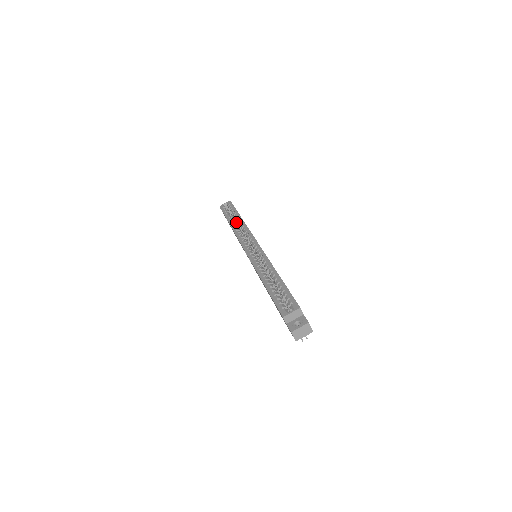
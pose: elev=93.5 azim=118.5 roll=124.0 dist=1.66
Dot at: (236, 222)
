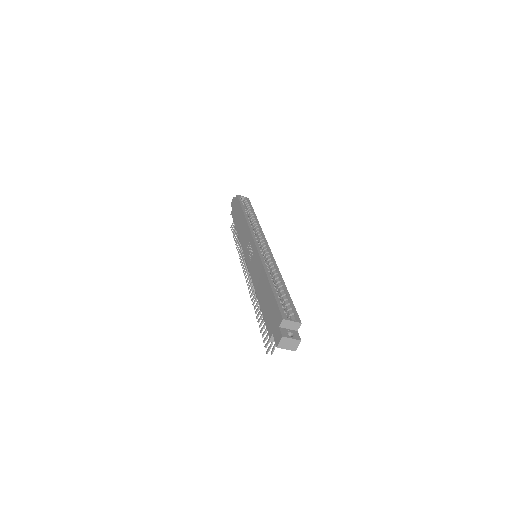
Dot at: occluded
